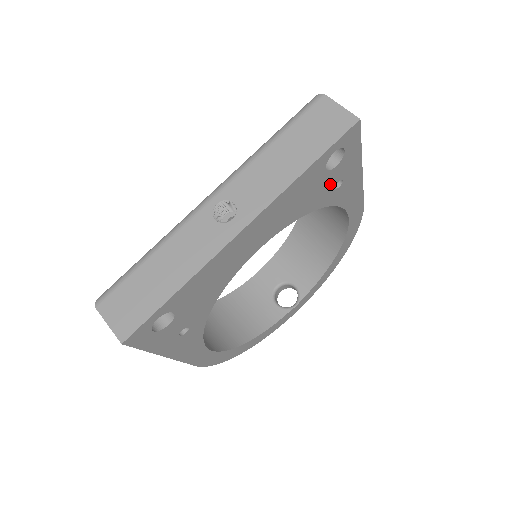
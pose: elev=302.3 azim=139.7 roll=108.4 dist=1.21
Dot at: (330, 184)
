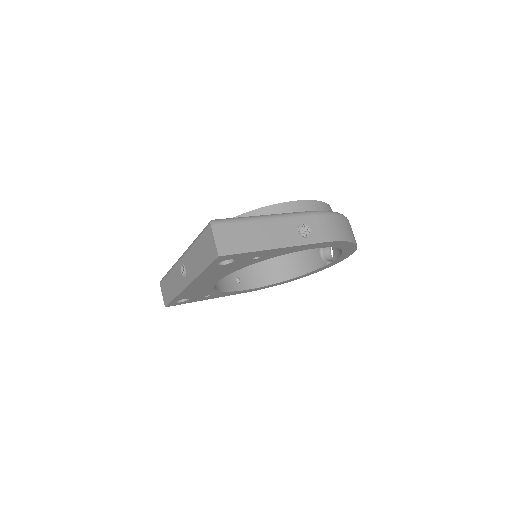
Dot at: (244, 261)
